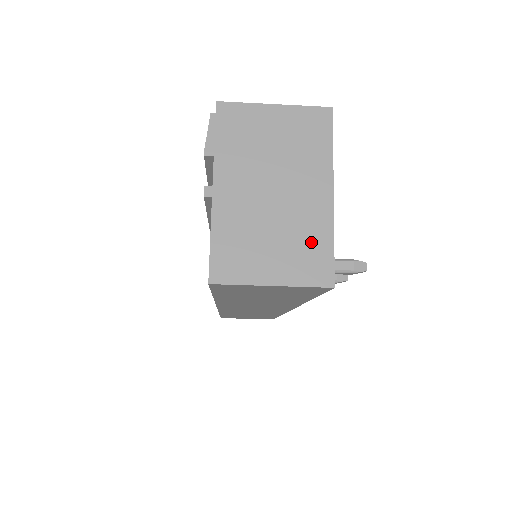
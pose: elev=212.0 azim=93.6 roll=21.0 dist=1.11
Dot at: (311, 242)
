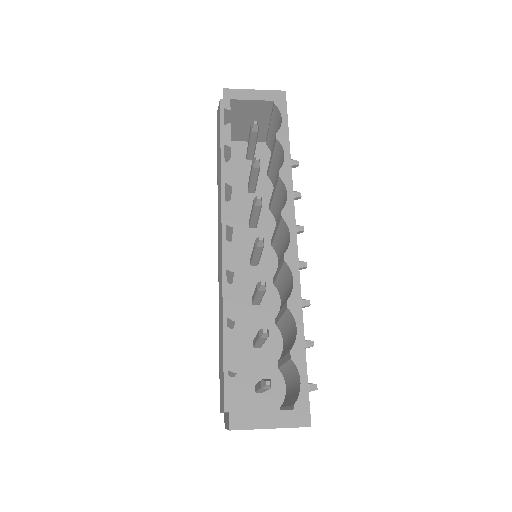
Dot at: occluded
